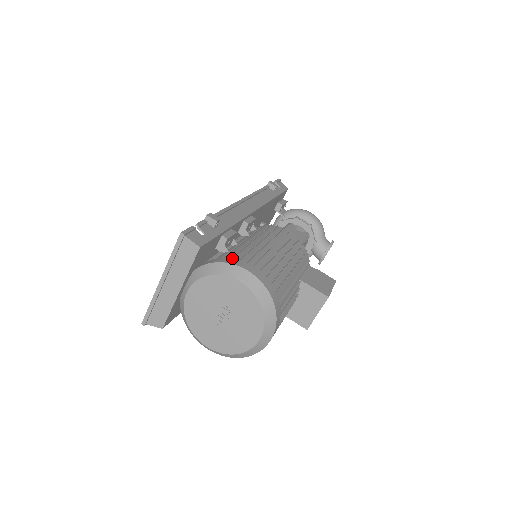
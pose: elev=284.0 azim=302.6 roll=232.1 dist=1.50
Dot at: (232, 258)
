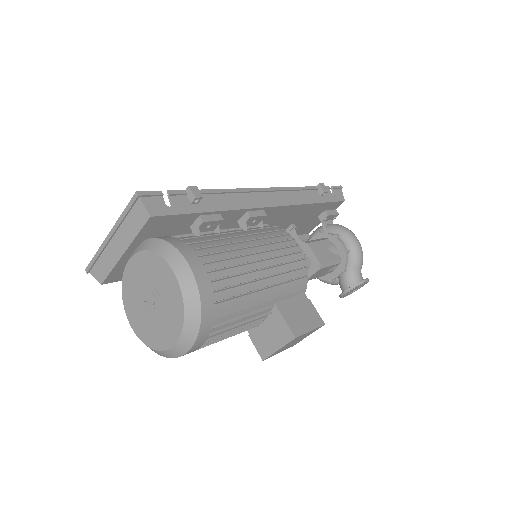
Dot at: (187, 244)
